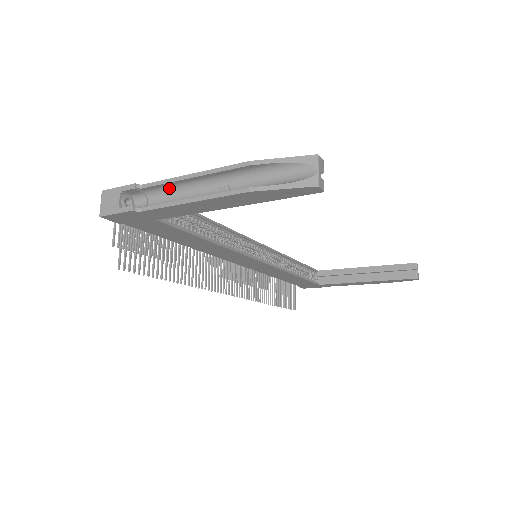
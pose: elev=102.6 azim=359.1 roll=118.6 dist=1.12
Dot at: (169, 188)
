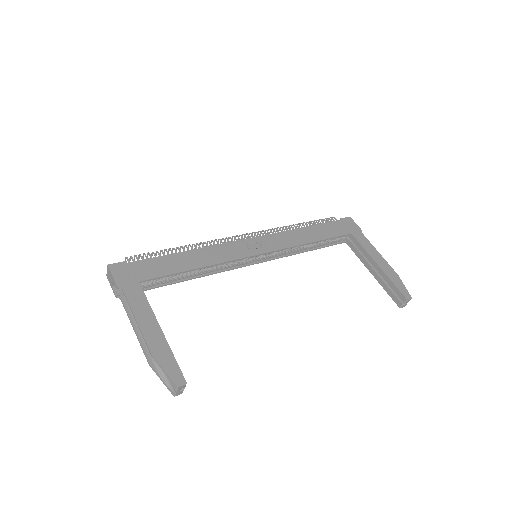
Dot at: (133, 302)
